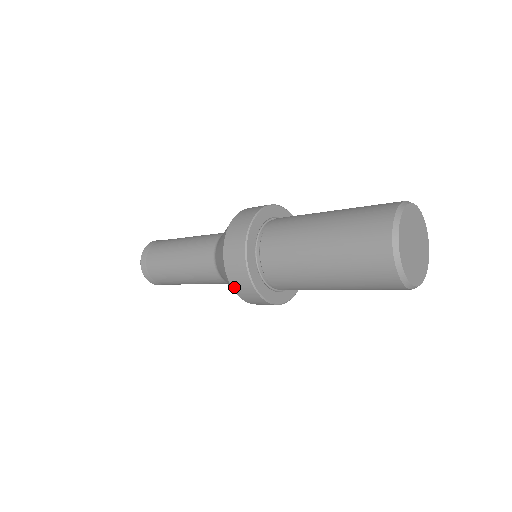
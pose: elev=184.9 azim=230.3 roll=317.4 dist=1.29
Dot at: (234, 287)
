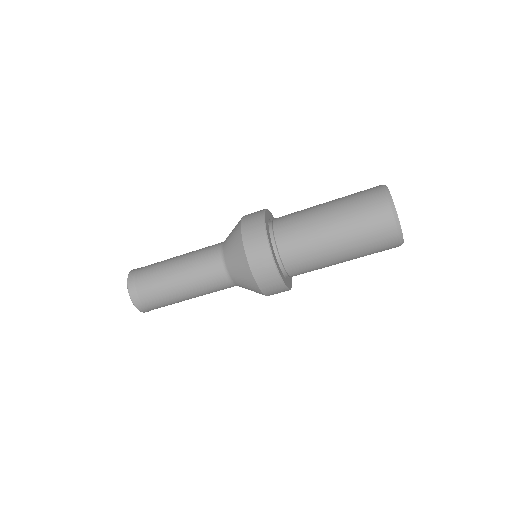
Dot at: (260, 284)
